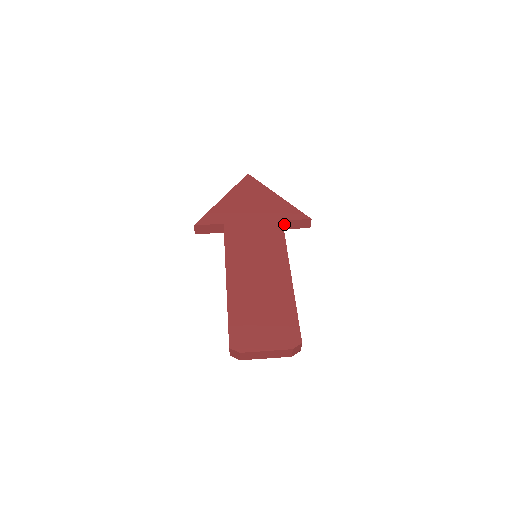
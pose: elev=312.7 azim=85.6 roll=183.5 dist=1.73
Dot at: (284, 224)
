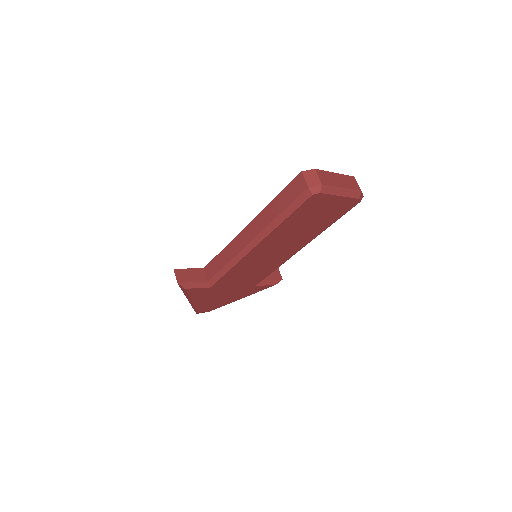
Dot at: occluded
